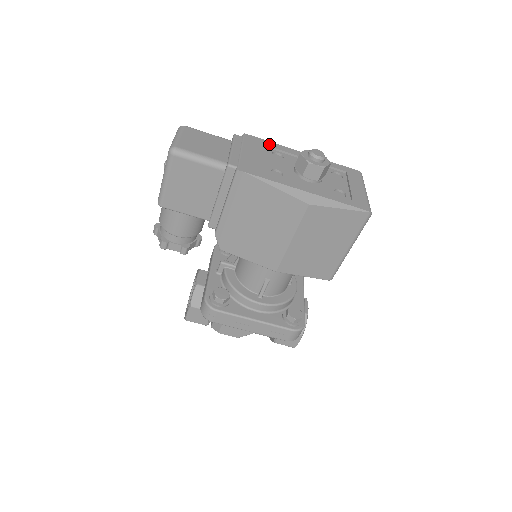
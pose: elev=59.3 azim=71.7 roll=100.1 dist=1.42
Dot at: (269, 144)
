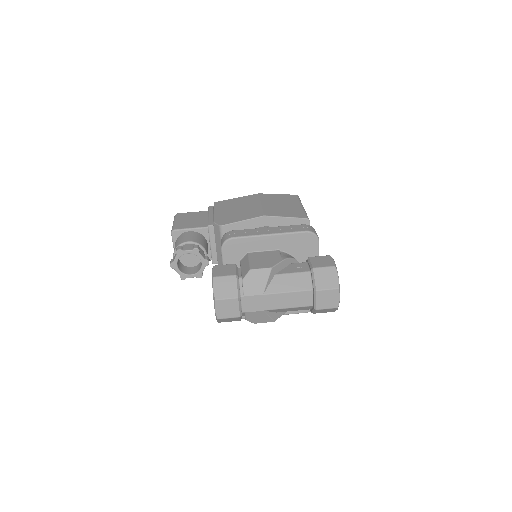
Dot at: occluded
